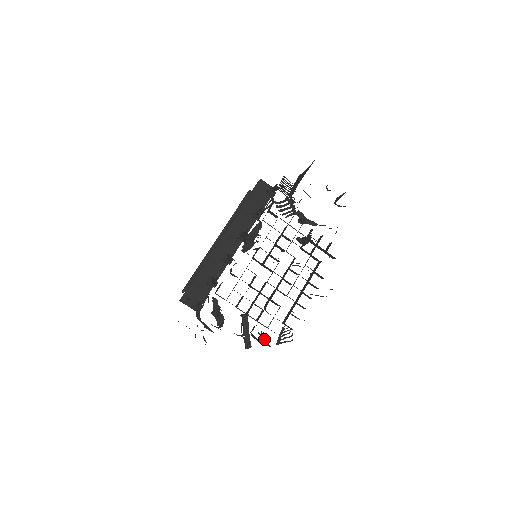
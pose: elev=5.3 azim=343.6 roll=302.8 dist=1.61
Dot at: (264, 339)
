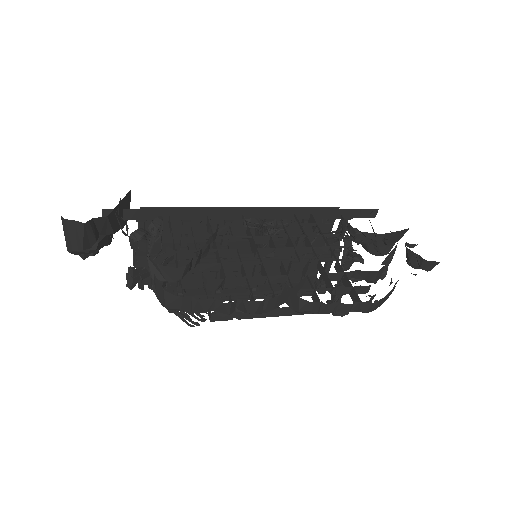
Dot at: (159, 265)
